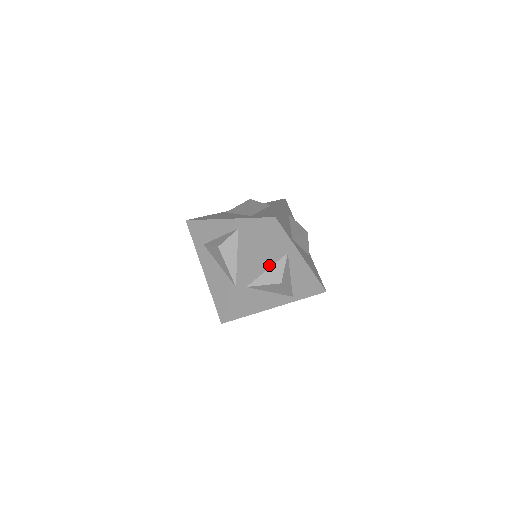
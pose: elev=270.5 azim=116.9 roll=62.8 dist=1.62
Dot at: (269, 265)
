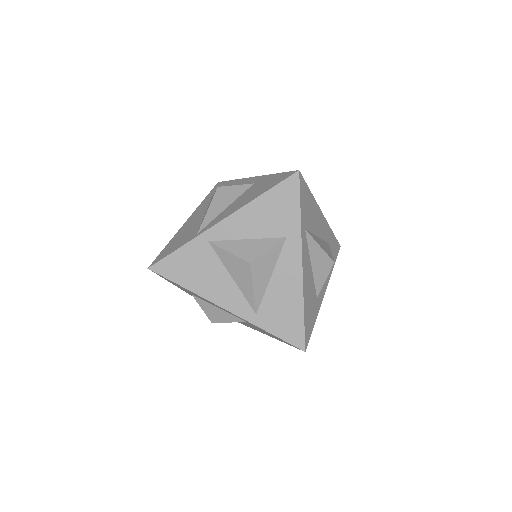
Dot at: (253, 234)
